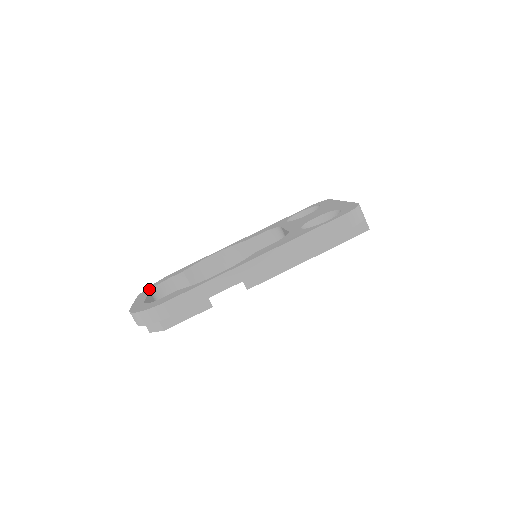
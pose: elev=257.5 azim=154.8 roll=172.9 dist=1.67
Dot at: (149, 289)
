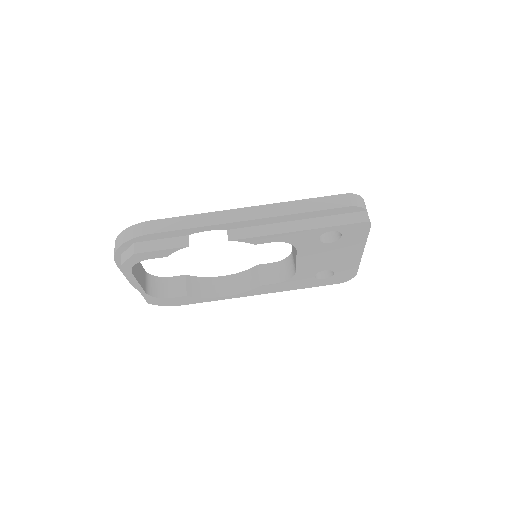
Dot at: occluded
